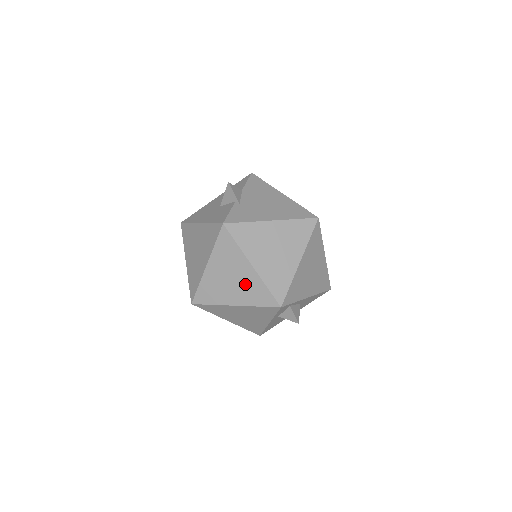
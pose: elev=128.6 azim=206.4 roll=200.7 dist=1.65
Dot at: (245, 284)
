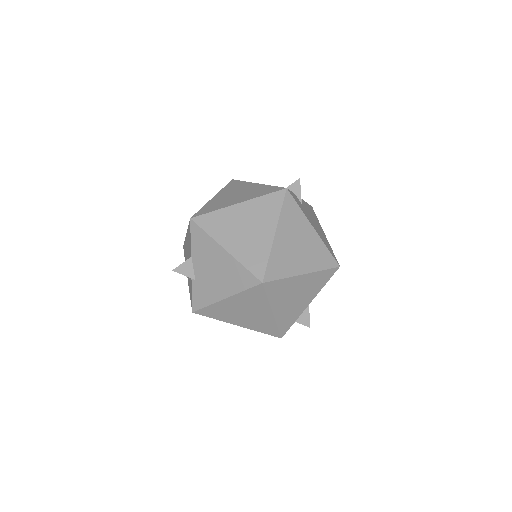
Dot at: occluded
